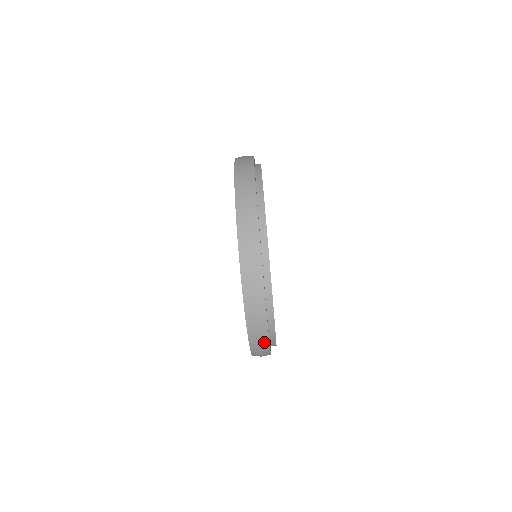
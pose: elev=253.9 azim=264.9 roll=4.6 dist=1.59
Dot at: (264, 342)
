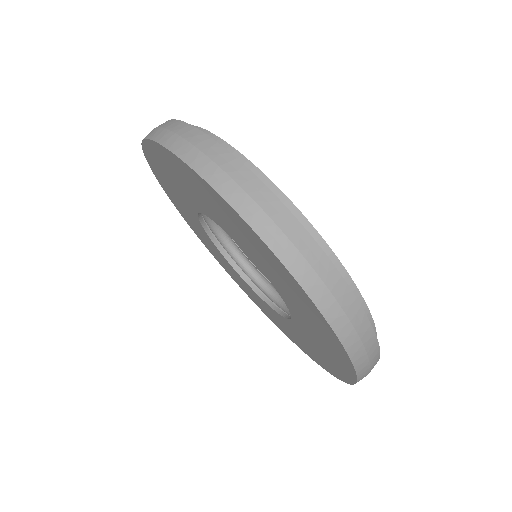
Dot at: (348, 302)
